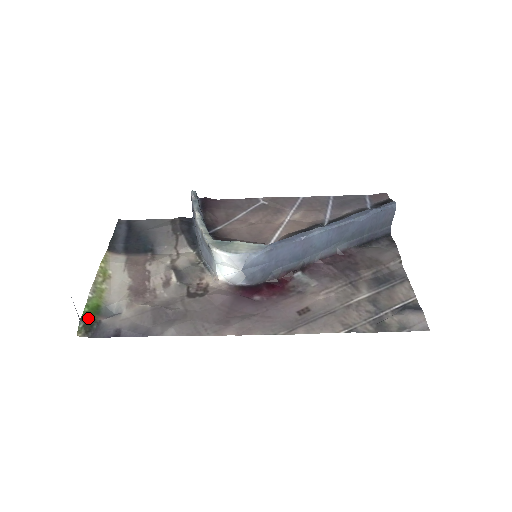
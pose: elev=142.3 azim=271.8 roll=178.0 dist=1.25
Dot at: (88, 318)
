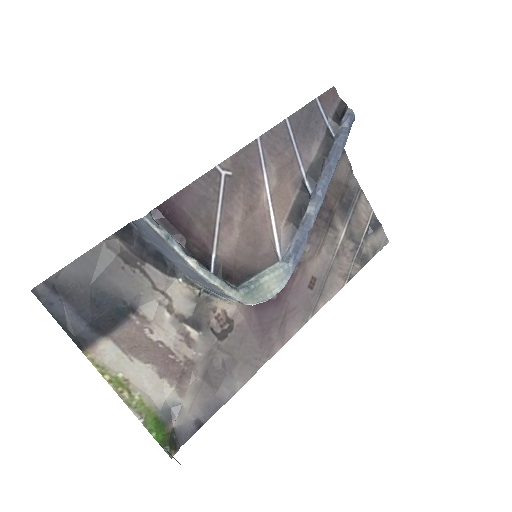
Dot at: (164, 439)
